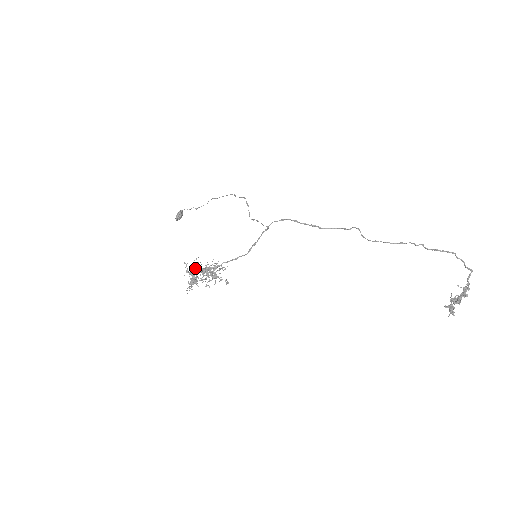
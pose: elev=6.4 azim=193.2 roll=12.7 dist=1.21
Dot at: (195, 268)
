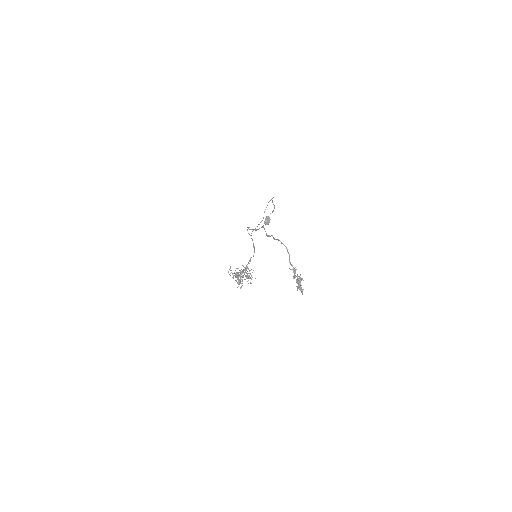
Dot at: occluded
